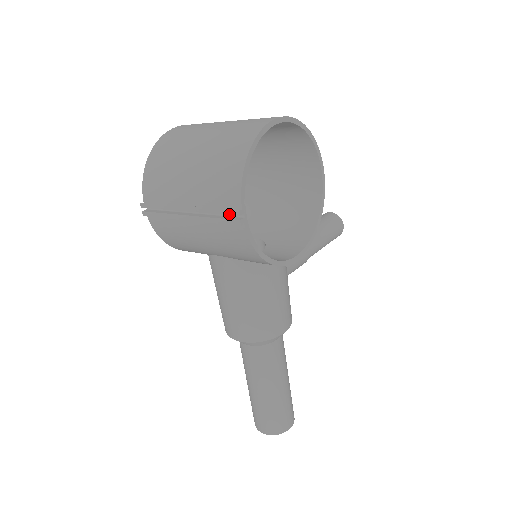
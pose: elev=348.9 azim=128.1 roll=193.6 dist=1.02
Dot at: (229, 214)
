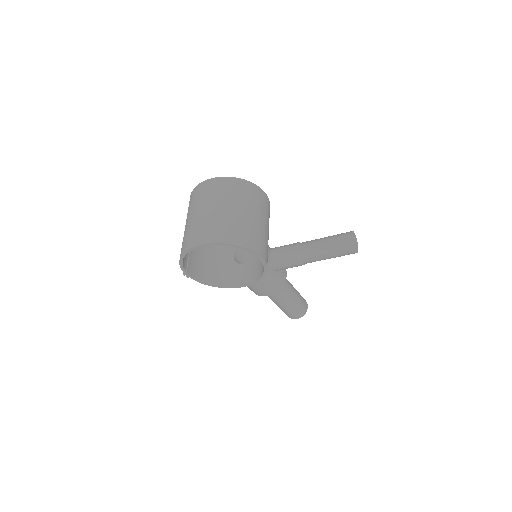
Dot at: occluded
